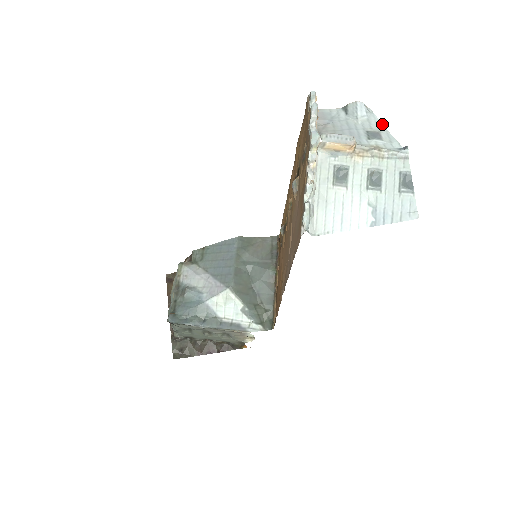
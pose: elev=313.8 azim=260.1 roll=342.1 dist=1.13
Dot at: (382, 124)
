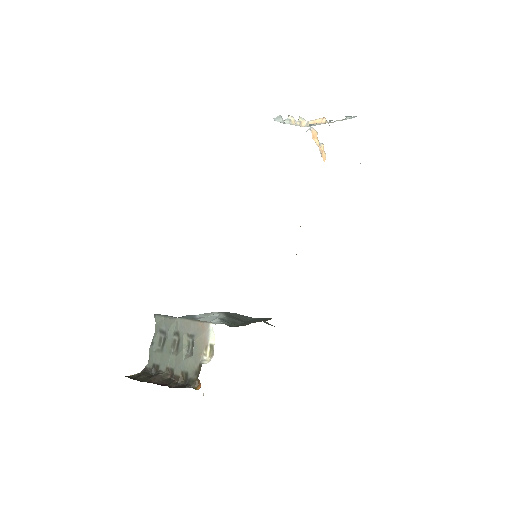
Dot at: occluded
